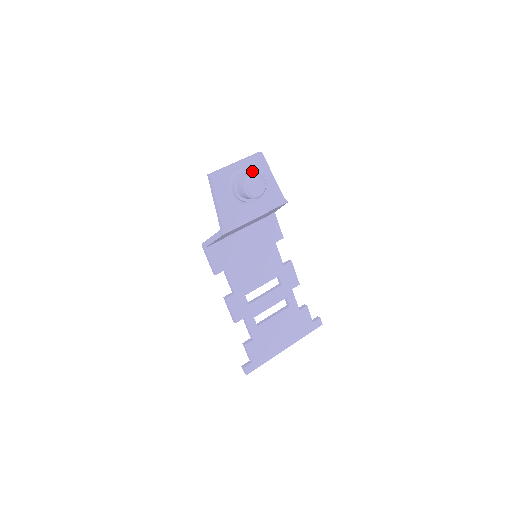
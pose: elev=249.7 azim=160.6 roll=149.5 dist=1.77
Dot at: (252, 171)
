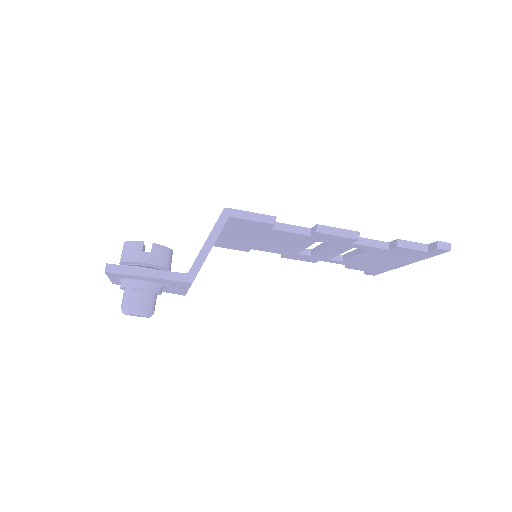
Dot at: (124, 287)
